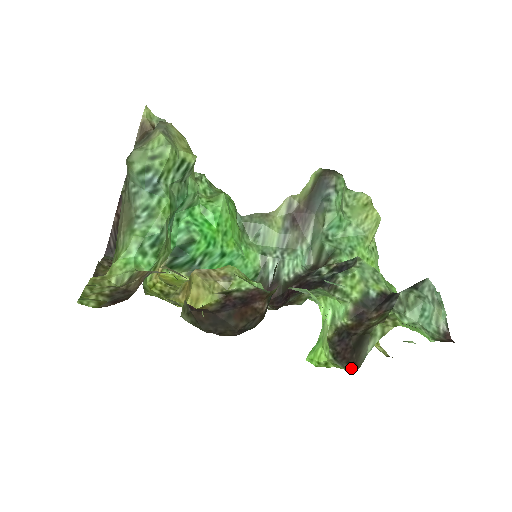
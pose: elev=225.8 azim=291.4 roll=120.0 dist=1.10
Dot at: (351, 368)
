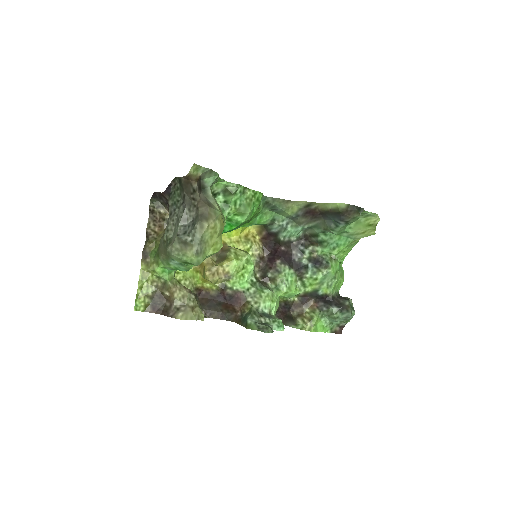
Dot at: occluded
